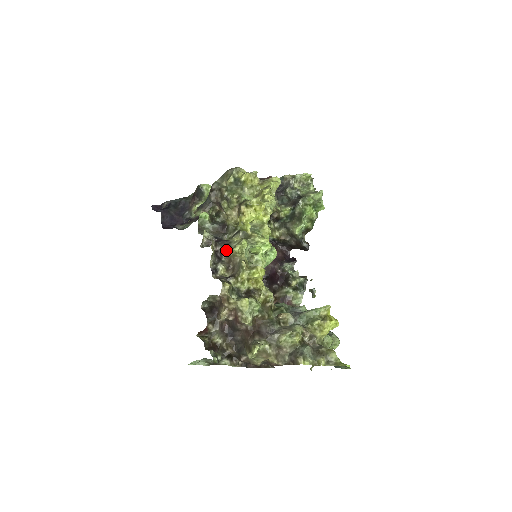
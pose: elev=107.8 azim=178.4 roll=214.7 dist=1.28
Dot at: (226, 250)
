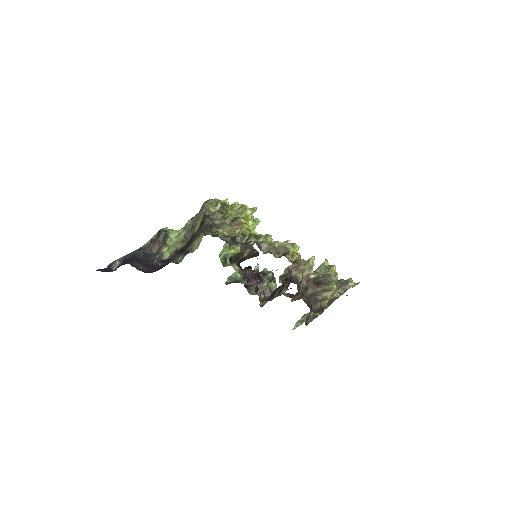
Dot at: (261, 245)
